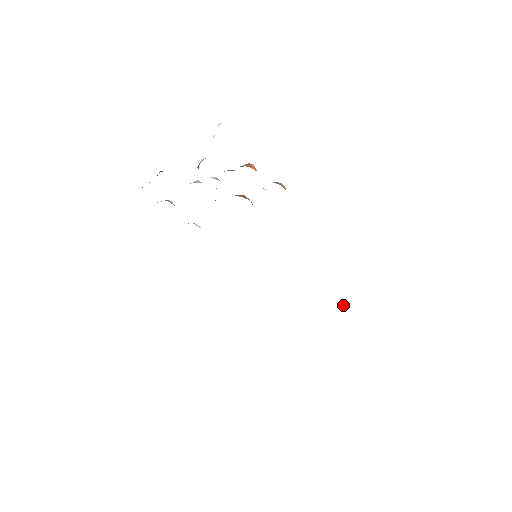
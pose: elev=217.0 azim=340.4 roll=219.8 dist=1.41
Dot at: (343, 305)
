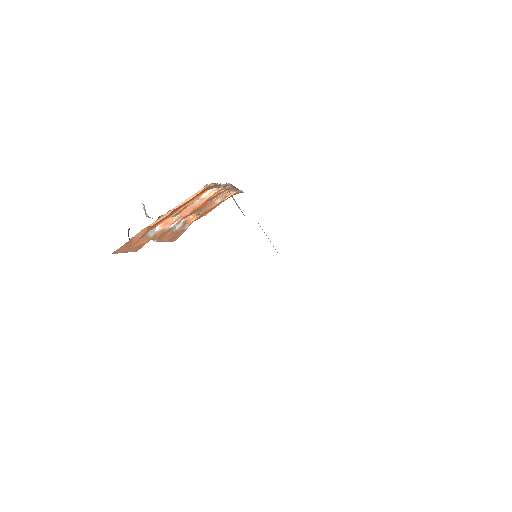
Dot at: occluded
